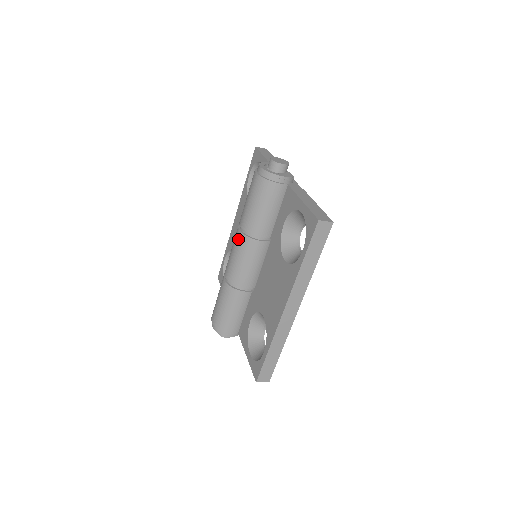
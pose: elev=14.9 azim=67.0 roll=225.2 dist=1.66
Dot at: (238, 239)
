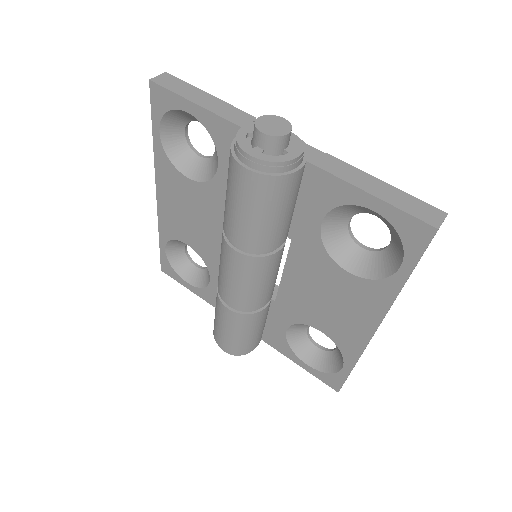
Dot at: (241, 264)
